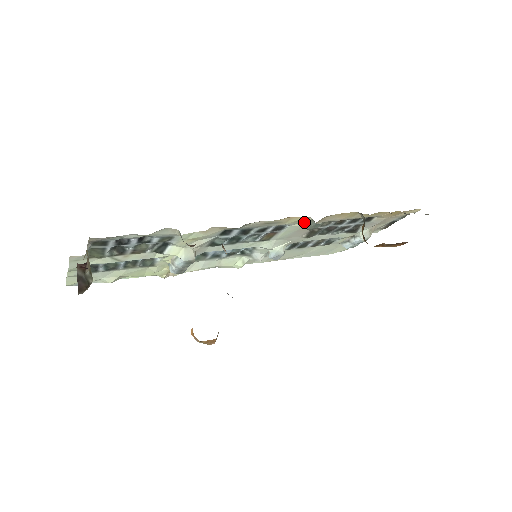
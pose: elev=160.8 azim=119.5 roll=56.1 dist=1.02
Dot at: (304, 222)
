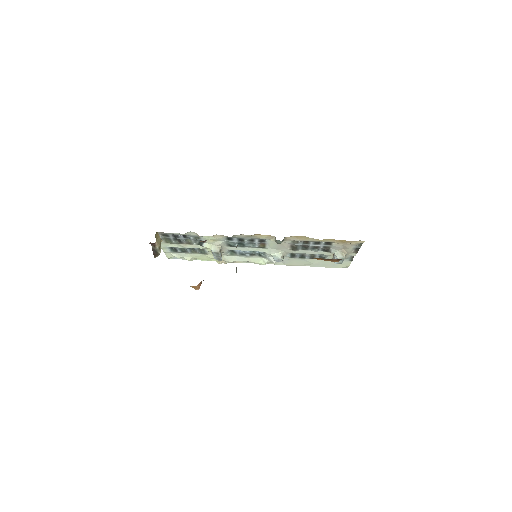
Dot at: (274, 239)
